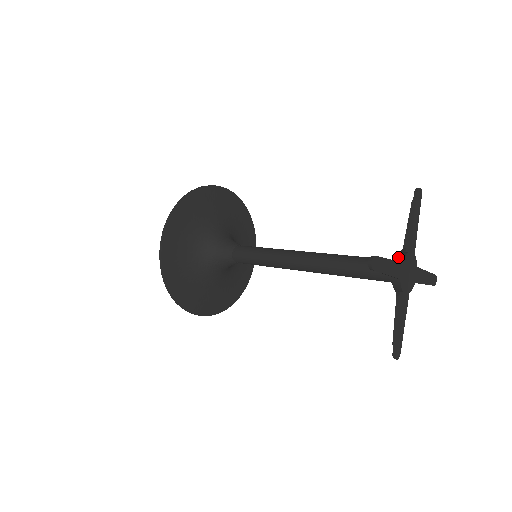
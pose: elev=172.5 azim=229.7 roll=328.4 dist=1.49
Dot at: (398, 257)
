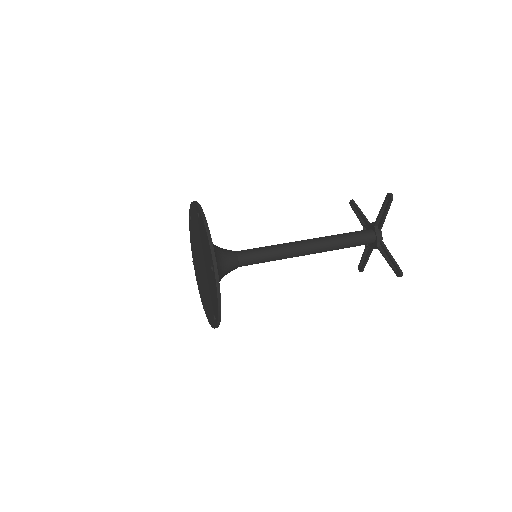
Dot at: (379, 238)
